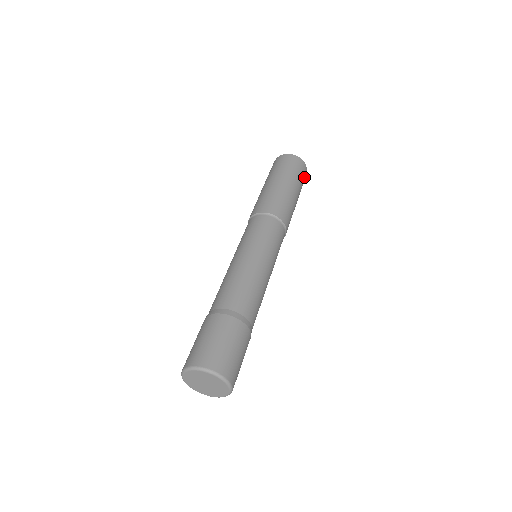
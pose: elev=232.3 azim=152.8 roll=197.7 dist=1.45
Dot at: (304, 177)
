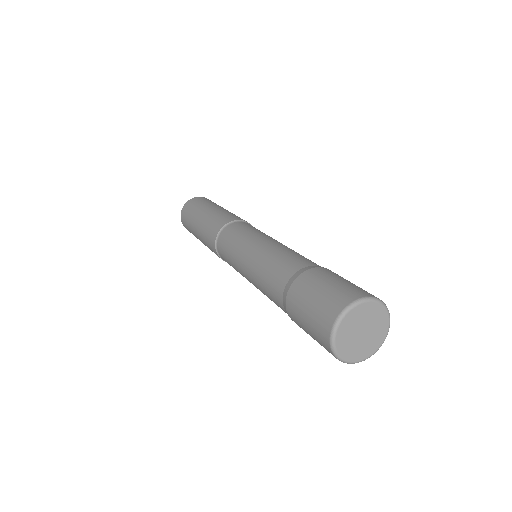
Dot at: occluded
